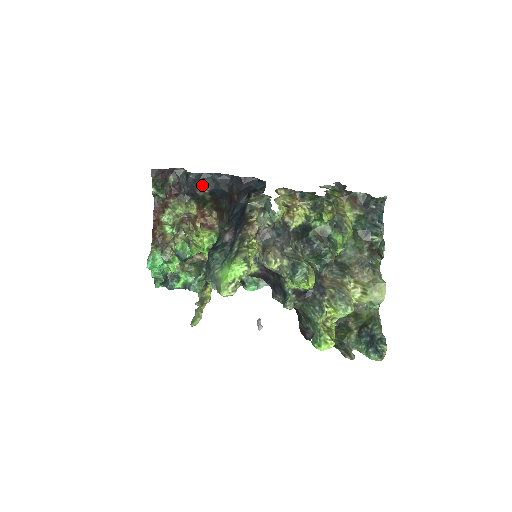
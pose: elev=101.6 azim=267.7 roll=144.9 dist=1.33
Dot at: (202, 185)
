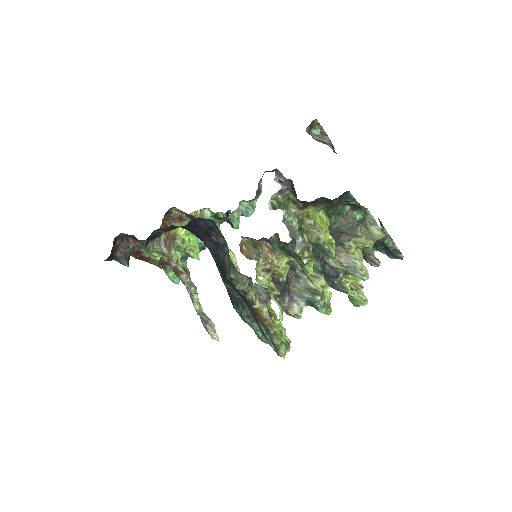
Dot at: (154, 238)
